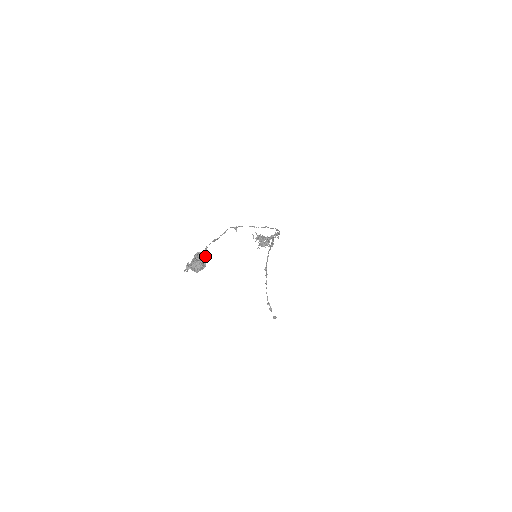
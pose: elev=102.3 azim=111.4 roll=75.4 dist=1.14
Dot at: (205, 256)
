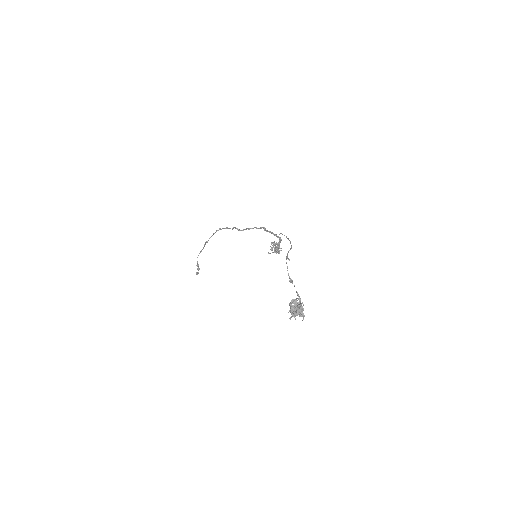
Dot at: (300, 300)
